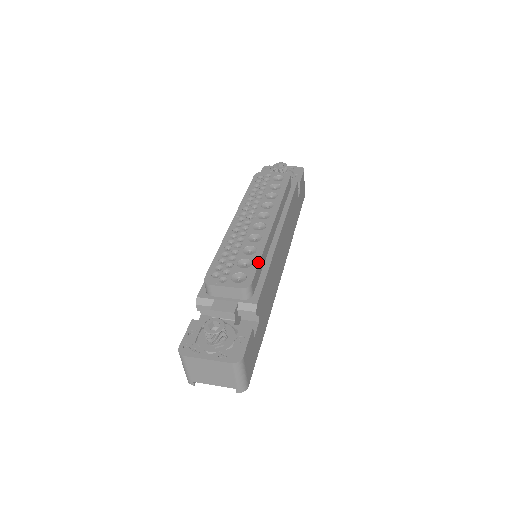
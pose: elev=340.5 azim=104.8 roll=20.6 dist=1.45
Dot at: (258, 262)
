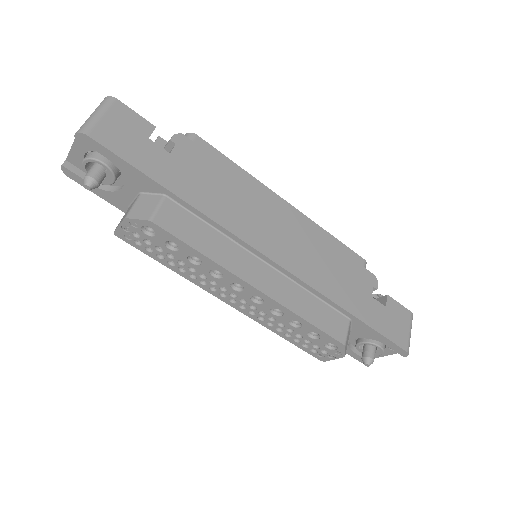
Dot at: (226, 157)
